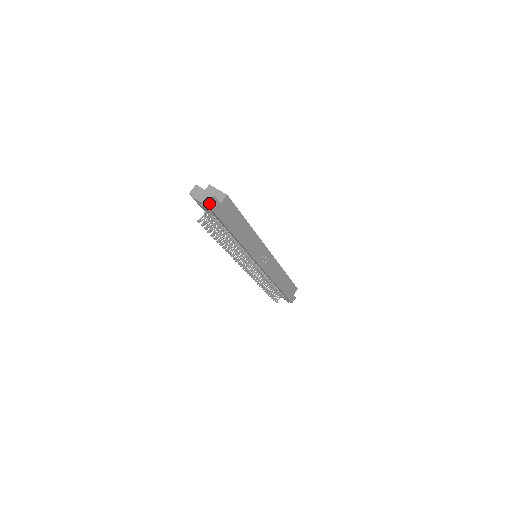
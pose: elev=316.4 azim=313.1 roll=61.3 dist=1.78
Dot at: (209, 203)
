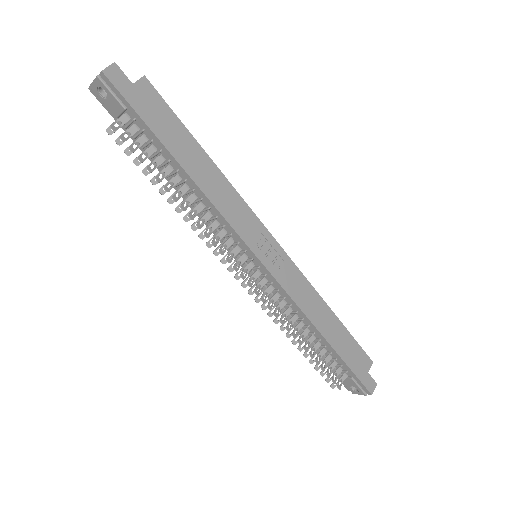
Dot at: (107, 72)
